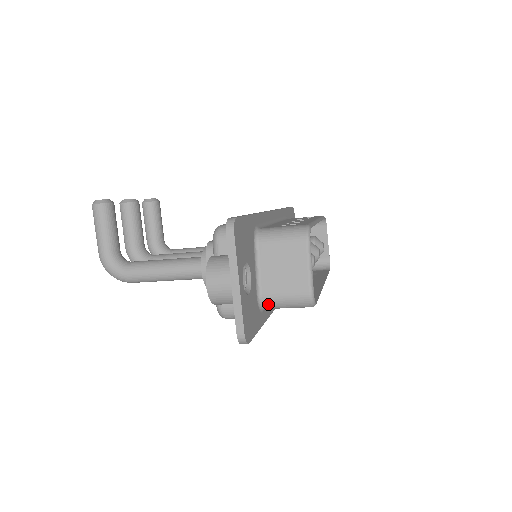
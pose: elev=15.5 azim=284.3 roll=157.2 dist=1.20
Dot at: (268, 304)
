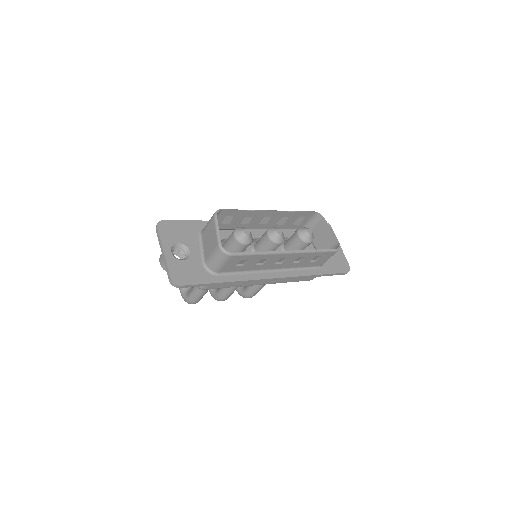
Dot at: (211, 267)
